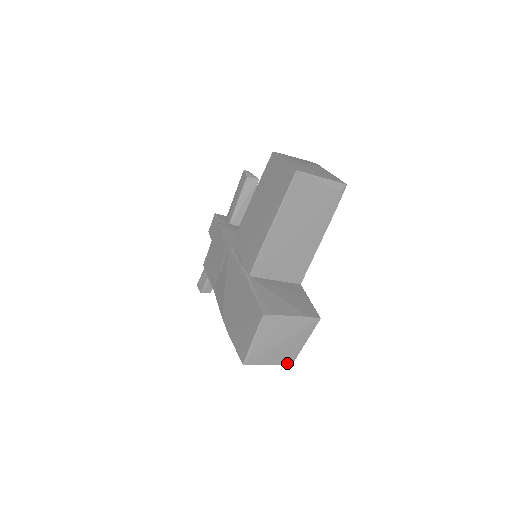
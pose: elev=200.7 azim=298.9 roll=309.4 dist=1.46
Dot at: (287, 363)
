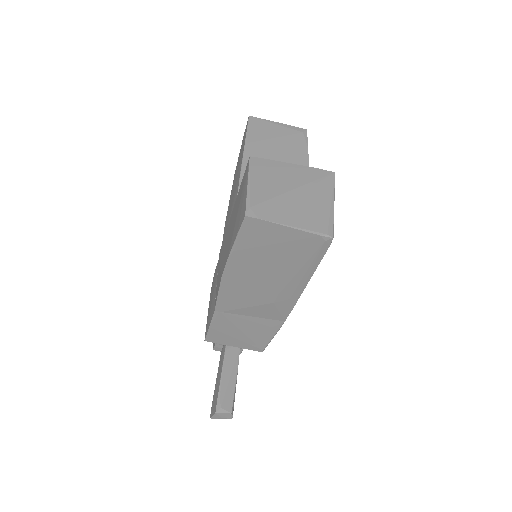
Dot at: (322, 232)
